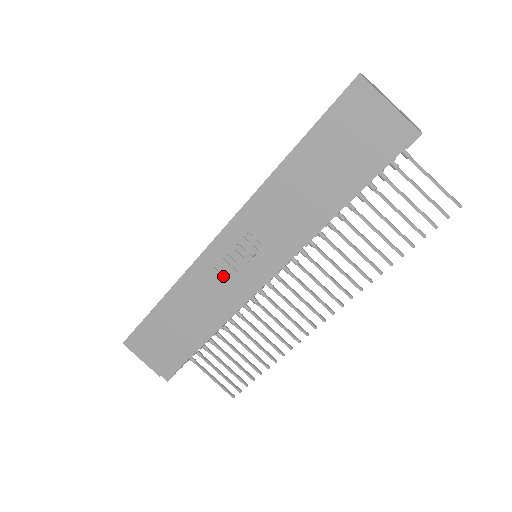
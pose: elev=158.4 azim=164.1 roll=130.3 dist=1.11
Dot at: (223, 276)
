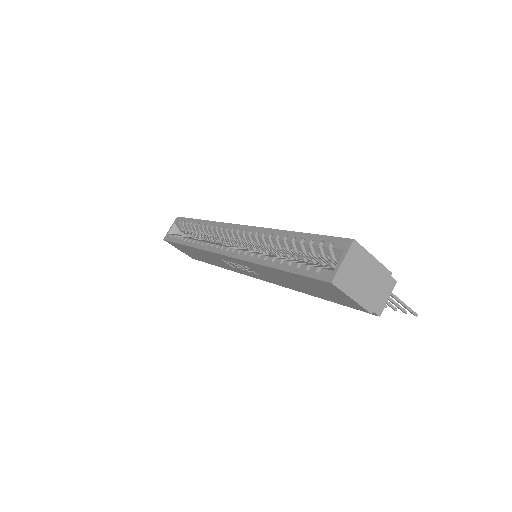
Dot at: (228, 264)
